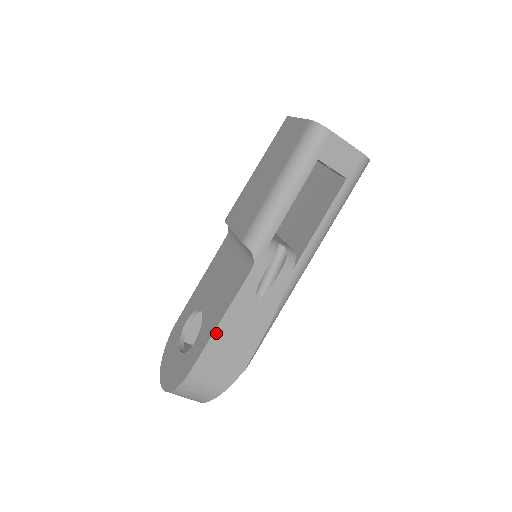
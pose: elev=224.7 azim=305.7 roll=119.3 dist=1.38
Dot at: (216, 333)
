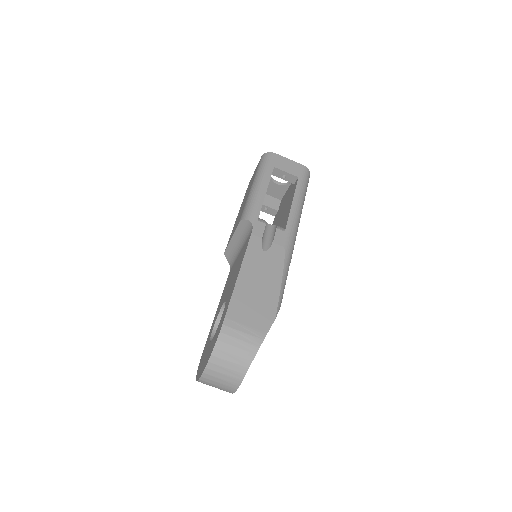
Dot at: (239, 281)
